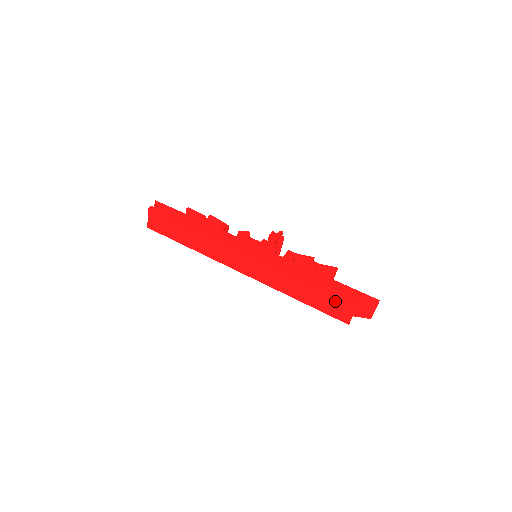
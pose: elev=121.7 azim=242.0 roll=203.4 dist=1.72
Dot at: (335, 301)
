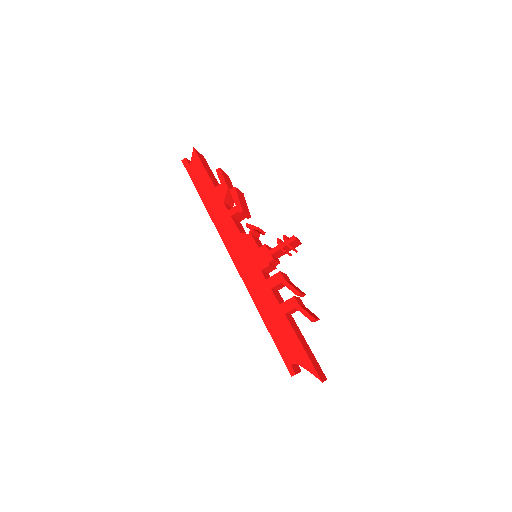
Dot at: occluded
